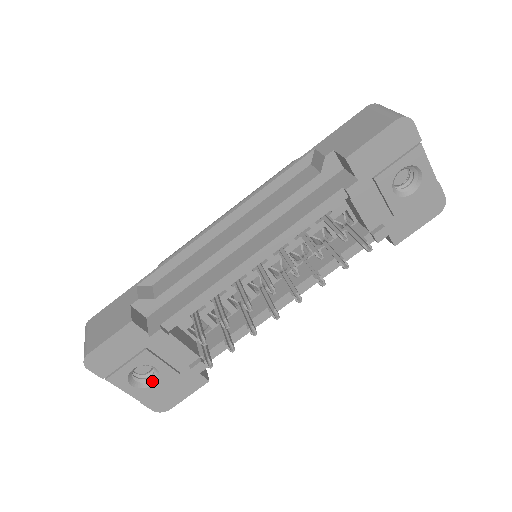
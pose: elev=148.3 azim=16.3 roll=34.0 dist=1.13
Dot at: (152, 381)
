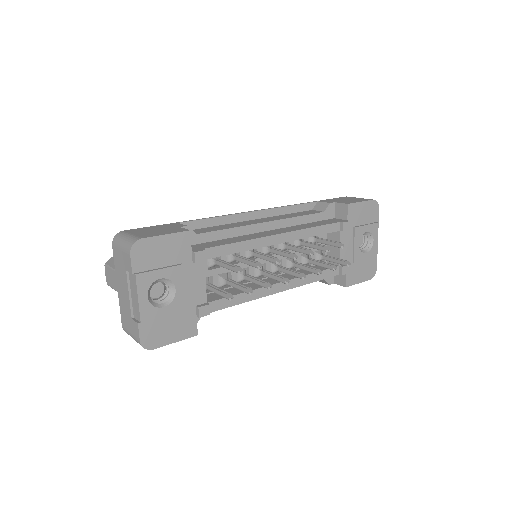
Dot at: (162, 304)
